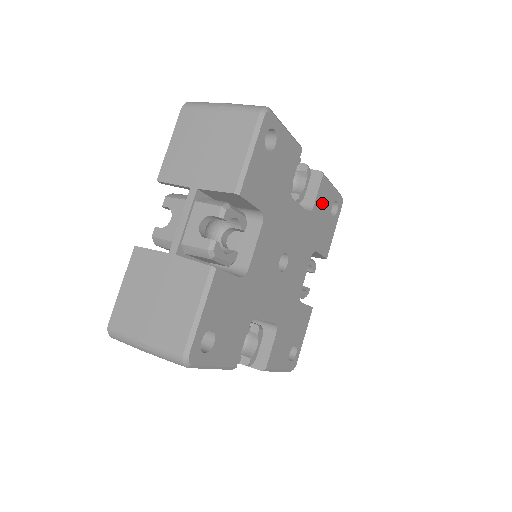
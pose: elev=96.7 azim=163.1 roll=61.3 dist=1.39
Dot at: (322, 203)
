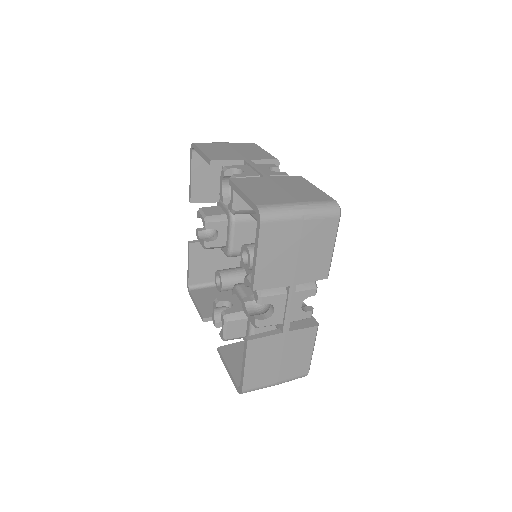
Dot at: occluded
